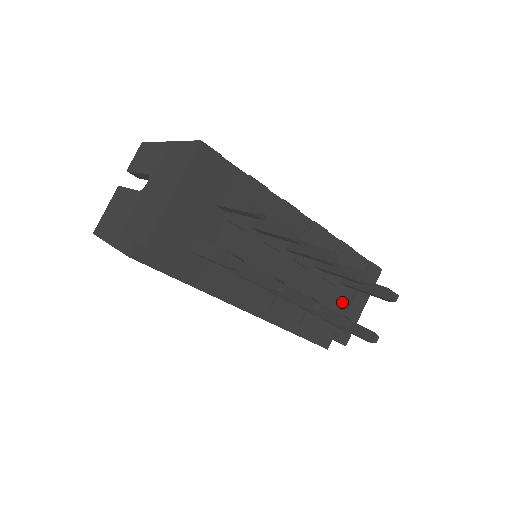
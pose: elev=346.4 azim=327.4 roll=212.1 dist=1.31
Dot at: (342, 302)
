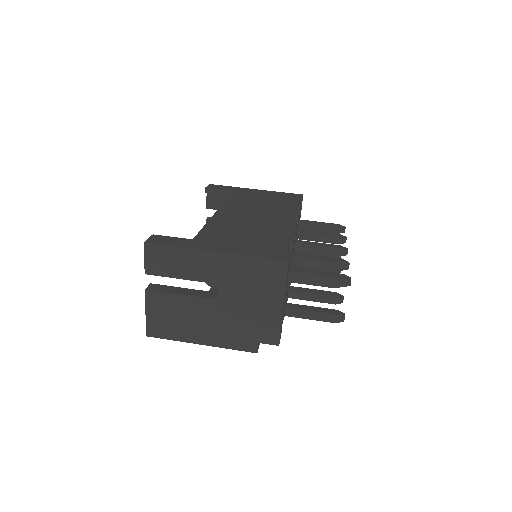
Dot at: occluded
